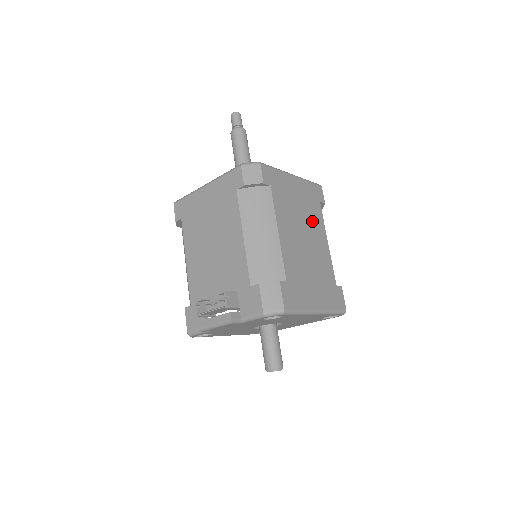
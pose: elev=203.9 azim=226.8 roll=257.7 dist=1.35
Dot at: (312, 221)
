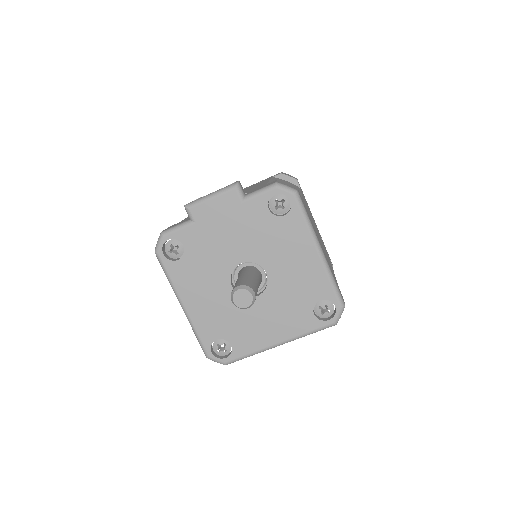
Dot at: occluded
